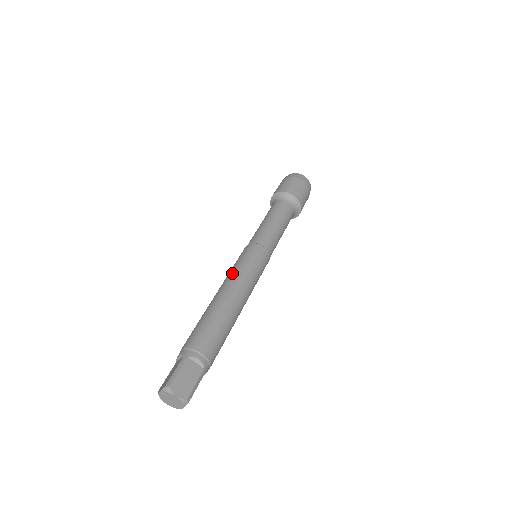
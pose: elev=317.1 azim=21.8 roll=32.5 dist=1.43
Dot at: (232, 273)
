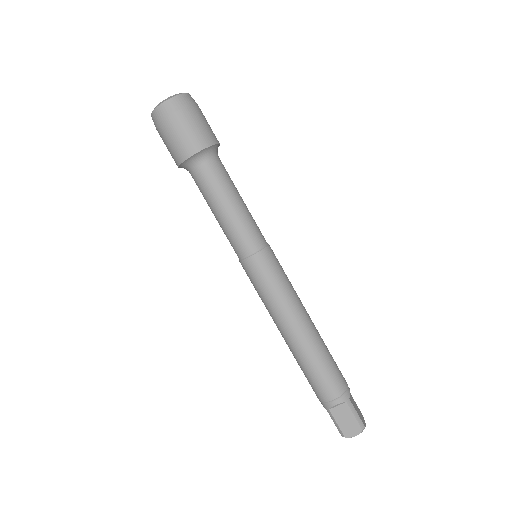
Dot at: (287, 302)
